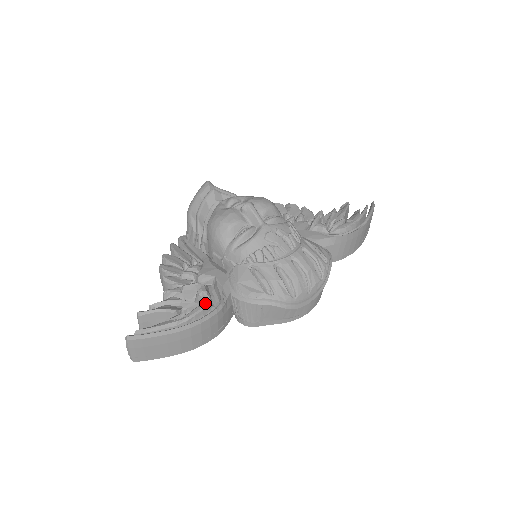
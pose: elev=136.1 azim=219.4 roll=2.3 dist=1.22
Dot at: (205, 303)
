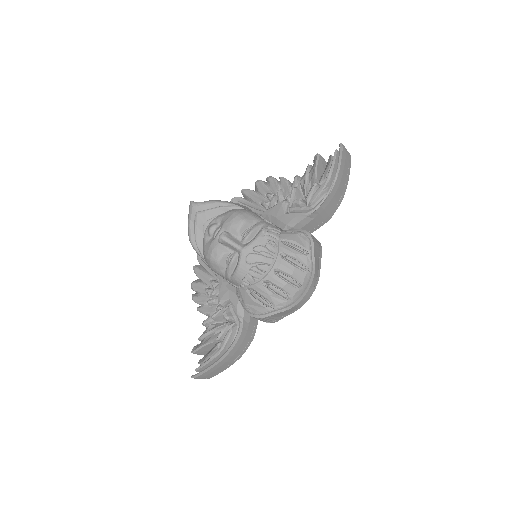
Dot at: (230, 329)
